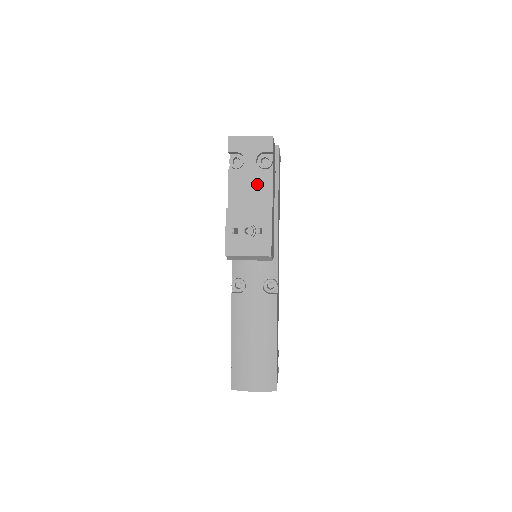
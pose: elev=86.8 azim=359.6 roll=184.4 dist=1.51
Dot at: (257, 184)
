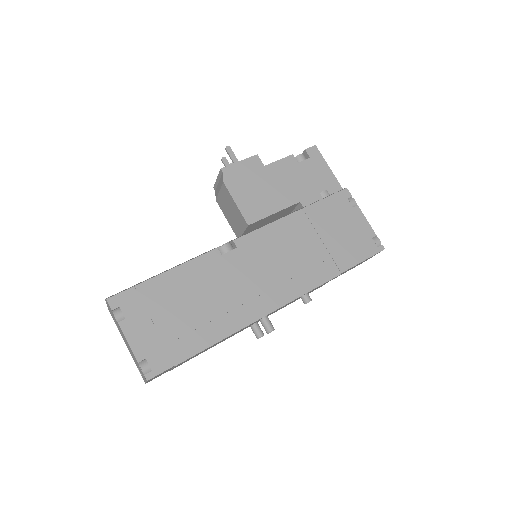
Dot at: occluded
